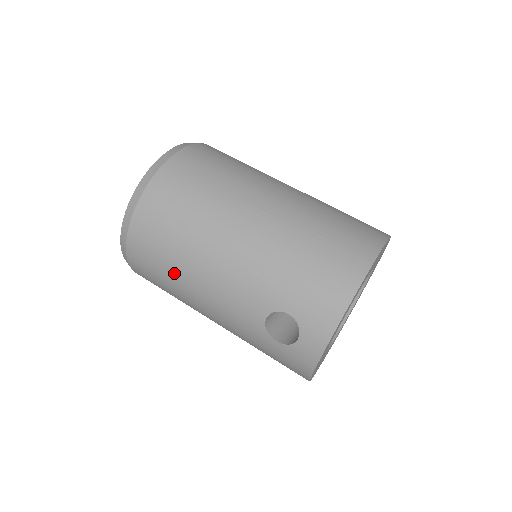
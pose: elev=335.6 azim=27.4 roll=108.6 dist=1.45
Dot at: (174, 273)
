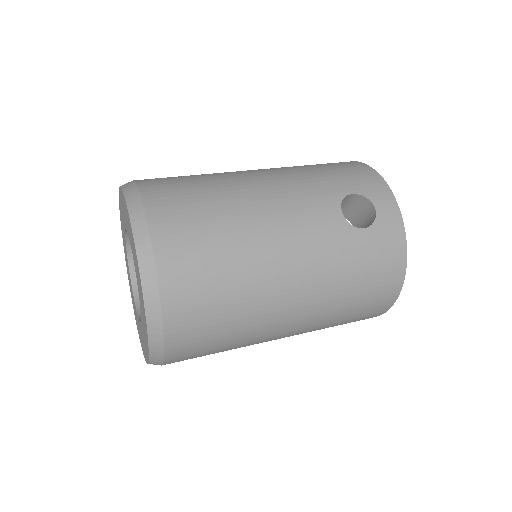
Dot at: (232, 239)
